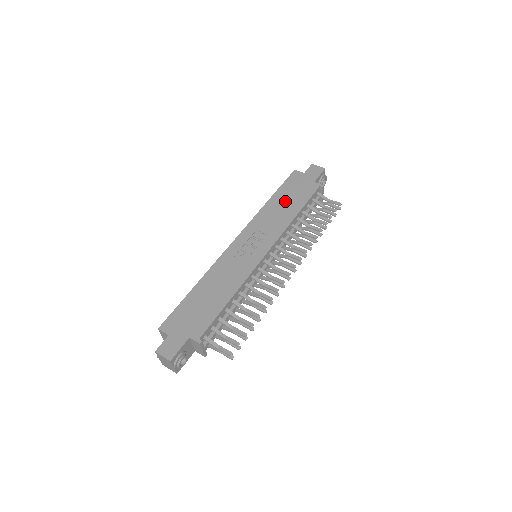
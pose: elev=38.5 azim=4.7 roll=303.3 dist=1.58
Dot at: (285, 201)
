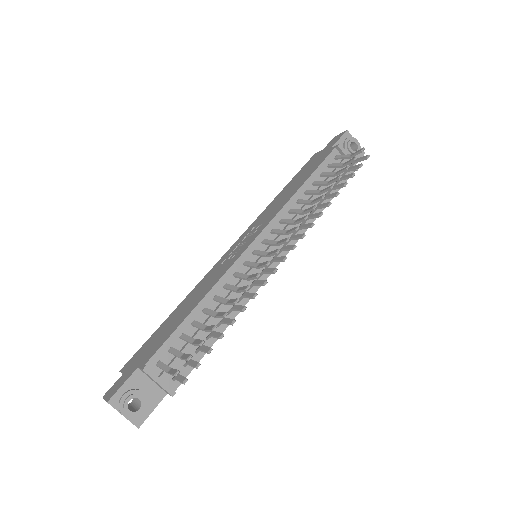
Dot at: (293, 184)
